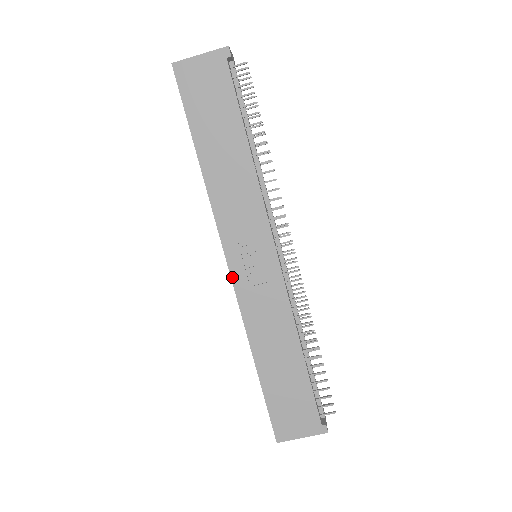
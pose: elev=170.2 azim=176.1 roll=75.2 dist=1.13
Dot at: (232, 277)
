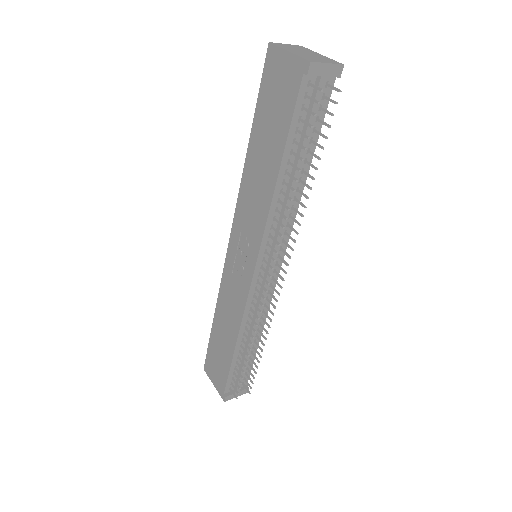
Dot at: (227, 254)
